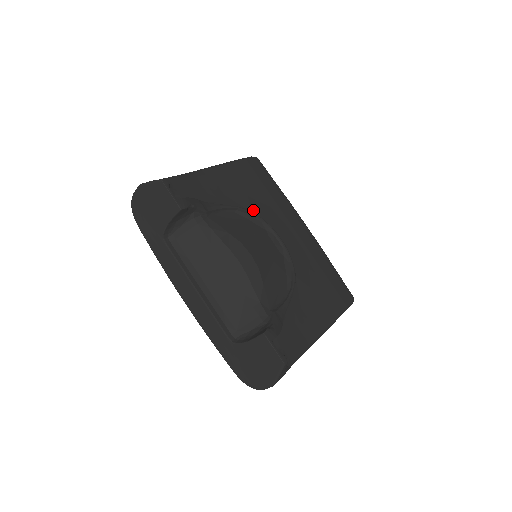
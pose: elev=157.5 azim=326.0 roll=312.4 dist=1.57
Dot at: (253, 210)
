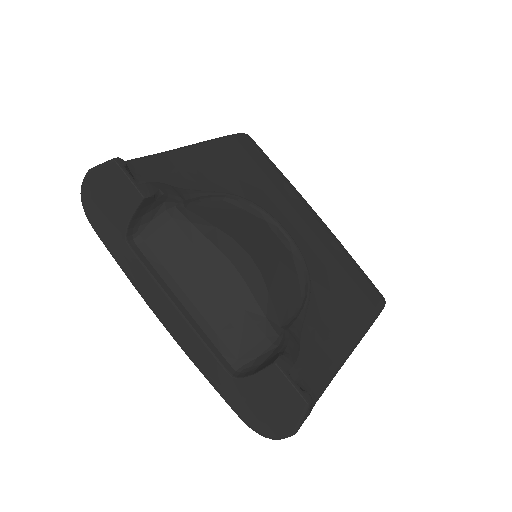
Dot at: (247, 197)
